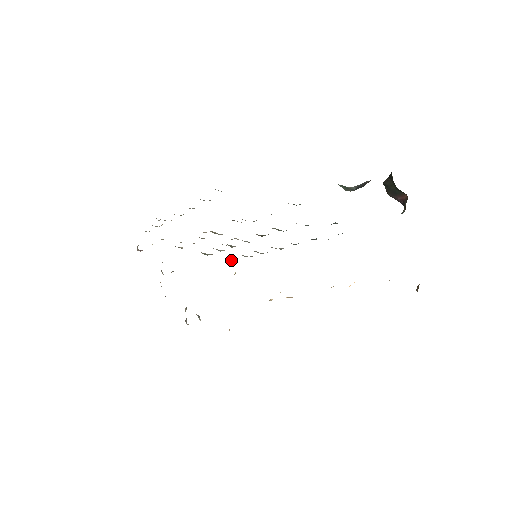
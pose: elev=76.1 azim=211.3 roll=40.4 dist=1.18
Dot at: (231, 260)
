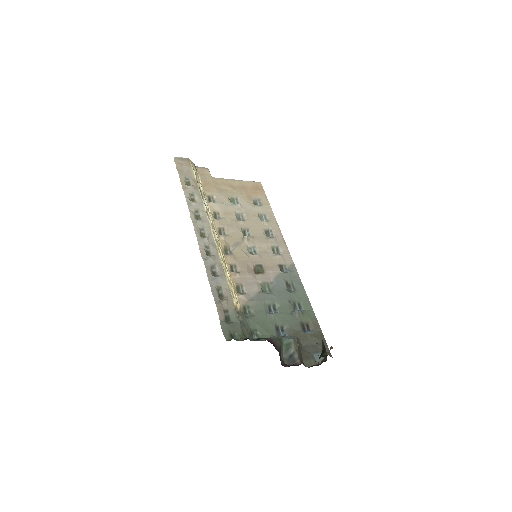
Dot at: (255, 201)
